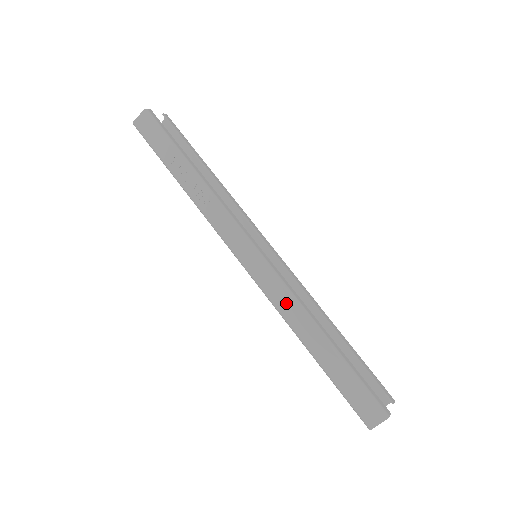
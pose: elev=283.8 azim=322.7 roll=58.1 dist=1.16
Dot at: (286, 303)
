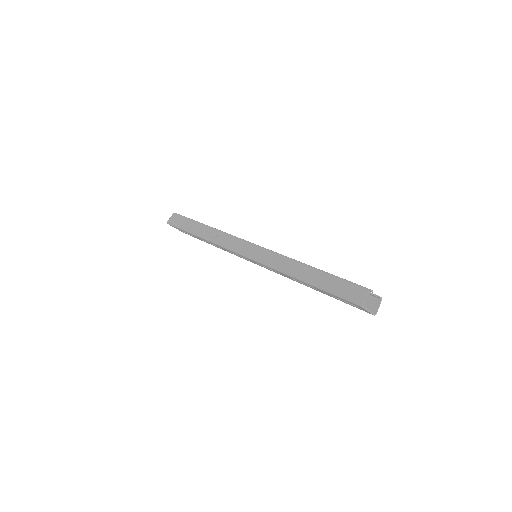
Dot at: (279, 261)
